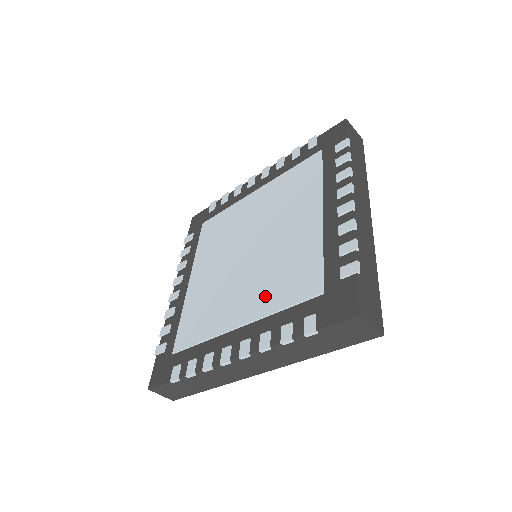
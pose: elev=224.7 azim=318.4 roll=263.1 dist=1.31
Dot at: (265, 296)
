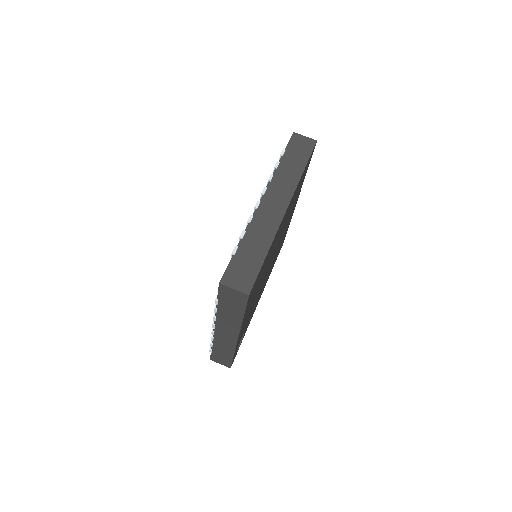
Dot at: occluded
